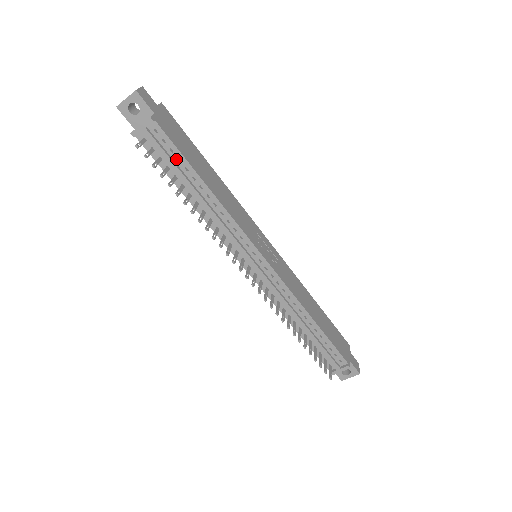
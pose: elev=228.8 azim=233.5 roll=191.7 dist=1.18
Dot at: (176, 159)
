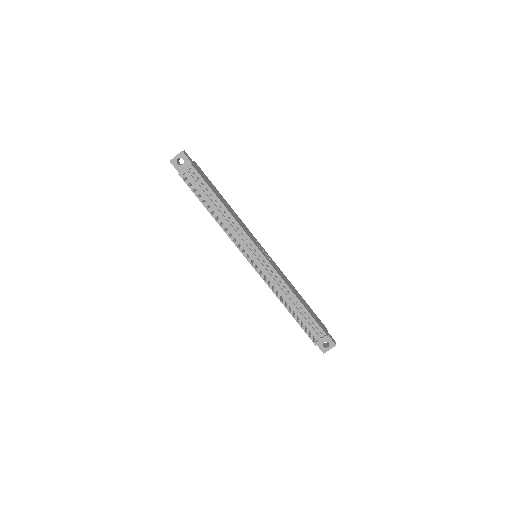
Dot at: (205, 189)
